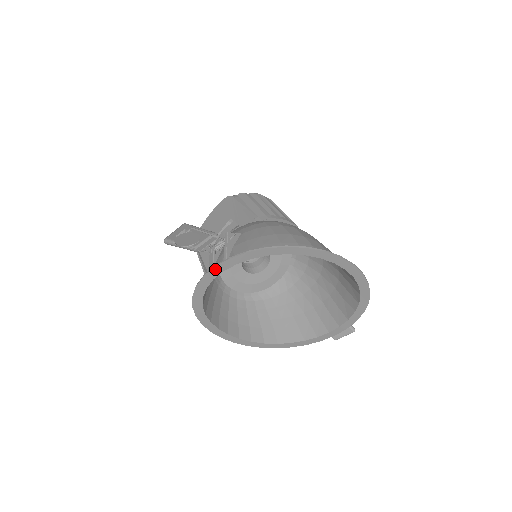
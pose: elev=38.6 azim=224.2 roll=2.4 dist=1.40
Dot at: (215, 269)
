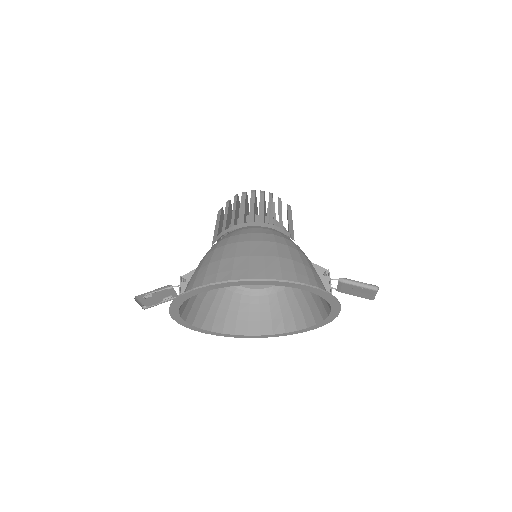
Dot at: (174, 318)
